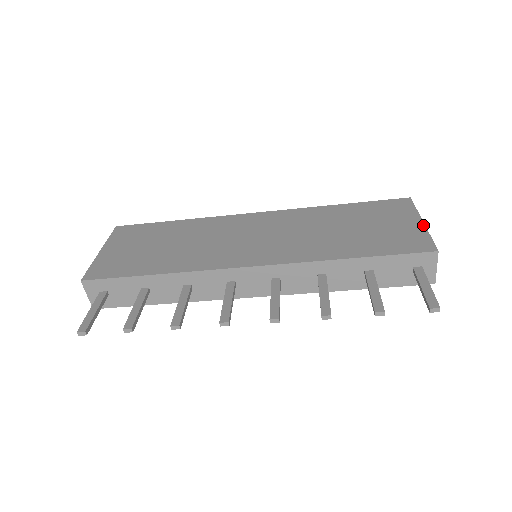
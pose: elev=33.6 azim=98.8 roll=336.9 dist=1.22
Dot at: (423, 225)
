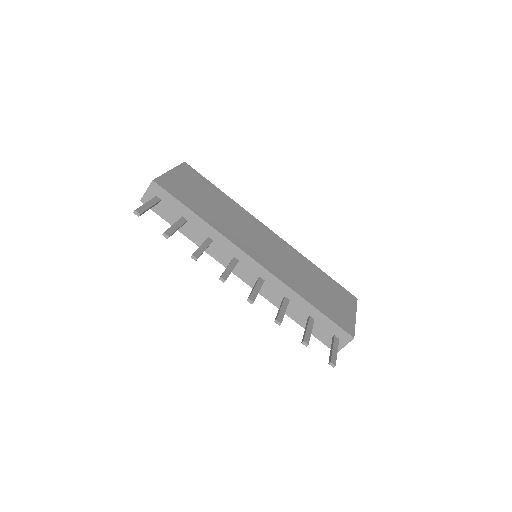
Dot at: (355, 319)
